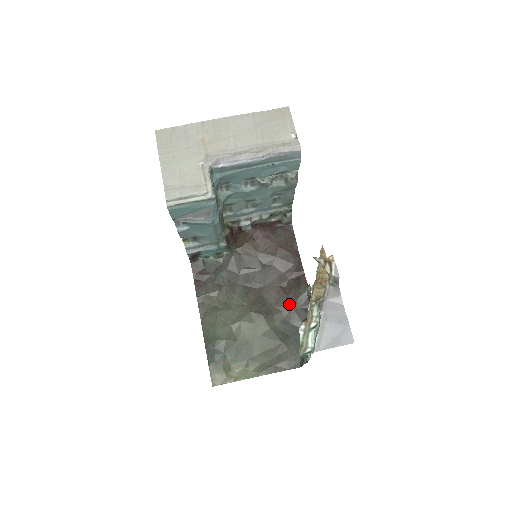
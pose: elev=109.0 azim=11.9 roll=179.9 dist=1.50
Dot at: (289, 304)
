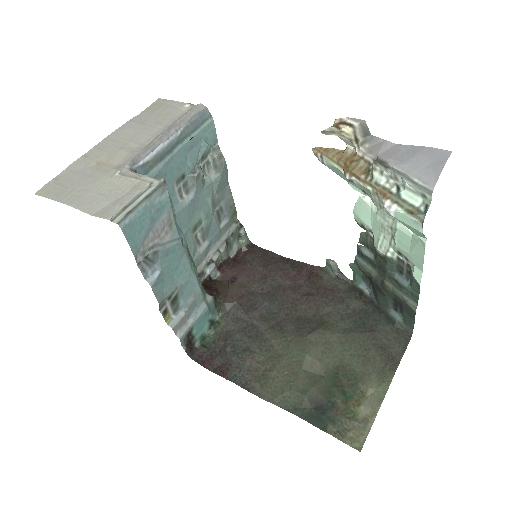
Dot at: (330, 299)
